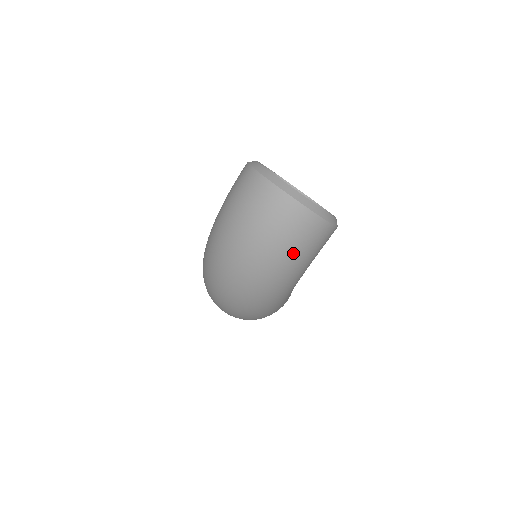
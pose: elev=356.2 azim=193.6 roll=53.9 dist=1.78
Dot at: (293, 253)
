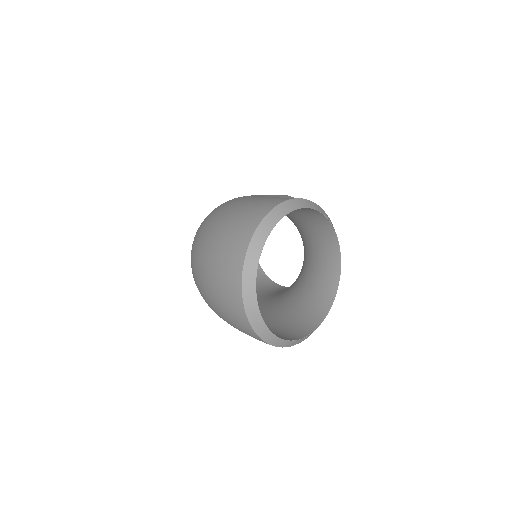
Dot at: (225, 320)
